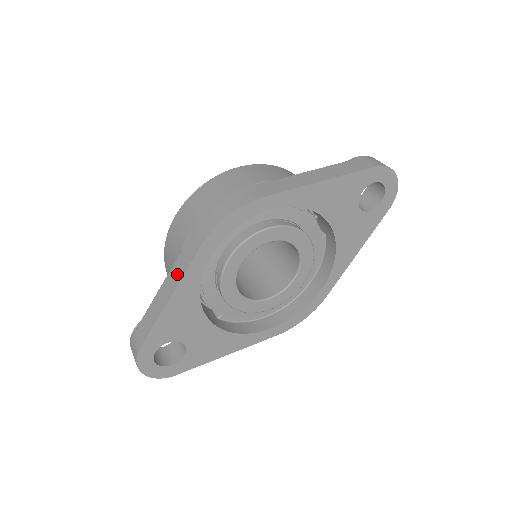
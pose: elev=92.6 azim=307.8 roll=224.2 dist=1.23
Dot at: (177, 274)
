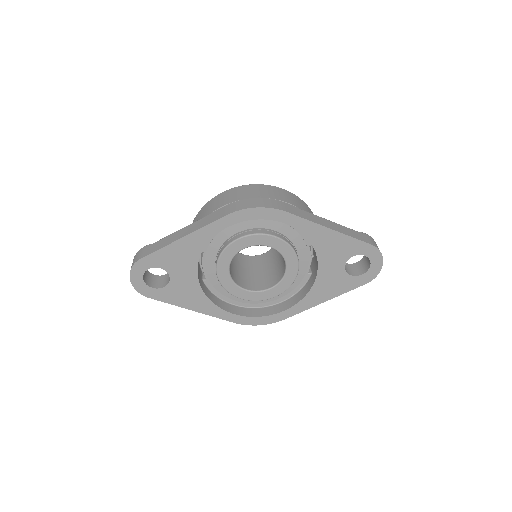
Dot at: (199, 225)
